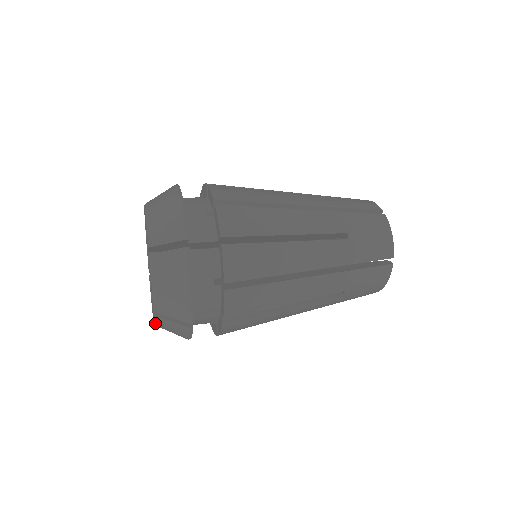
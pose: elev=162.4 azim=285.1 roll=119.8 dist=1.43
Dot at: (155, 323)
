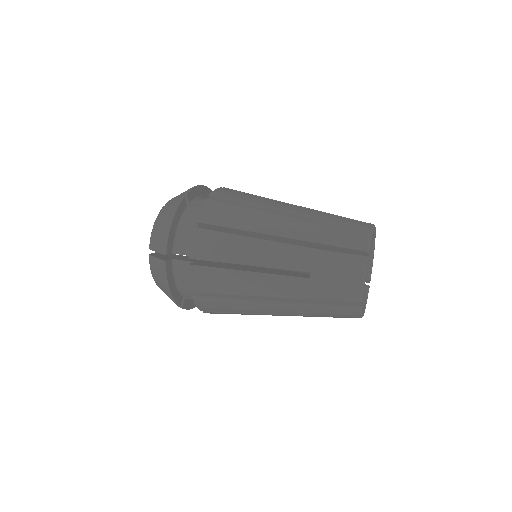
Dot at: occluded
